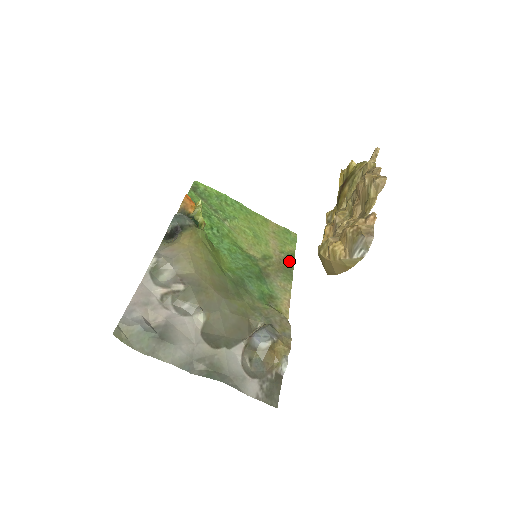
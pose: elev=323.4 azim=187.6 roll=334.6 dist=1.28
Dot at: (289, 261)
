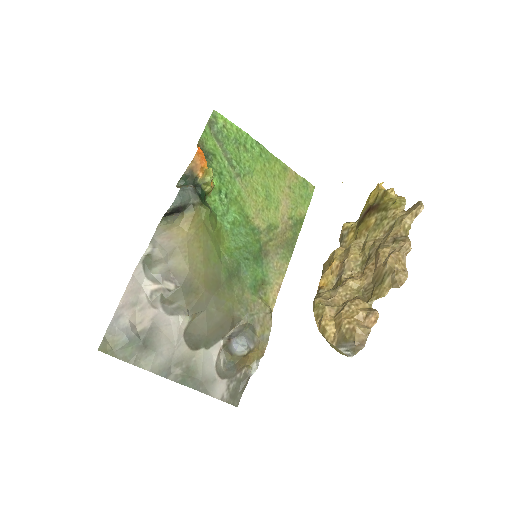
Dot at: (295, 230)
